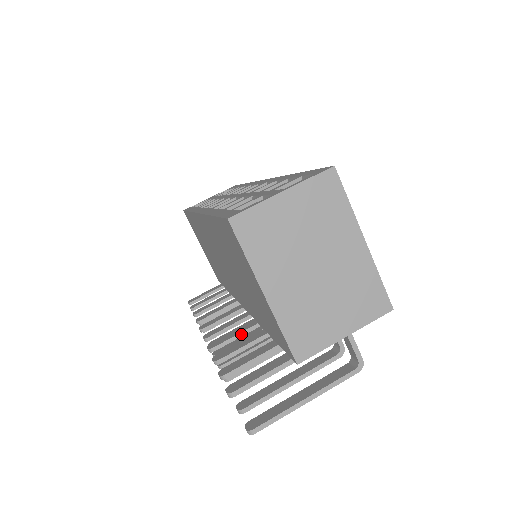
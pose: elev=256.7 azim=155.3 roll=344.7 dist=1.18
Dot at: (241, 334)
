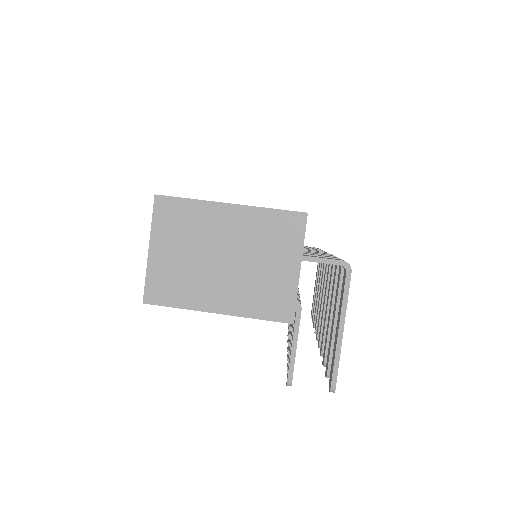
Dot at: occluded
